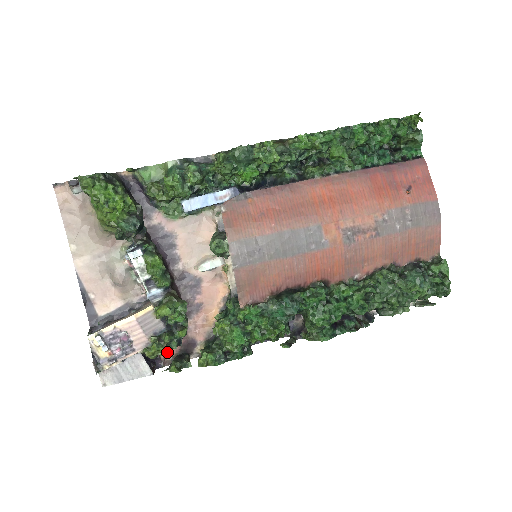
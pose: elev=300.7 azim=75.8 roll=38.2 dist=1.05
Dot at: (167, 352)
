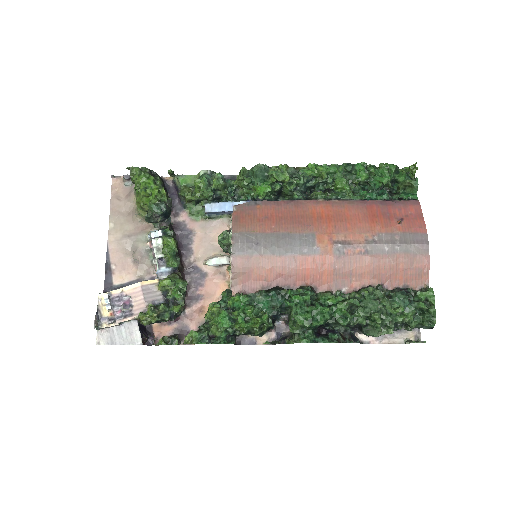
Dot at: (161, 332)
